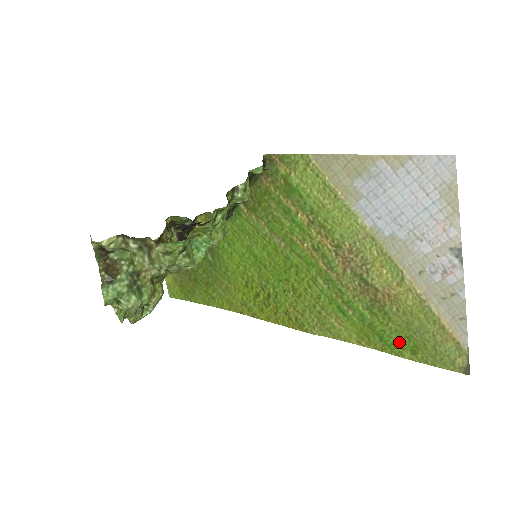
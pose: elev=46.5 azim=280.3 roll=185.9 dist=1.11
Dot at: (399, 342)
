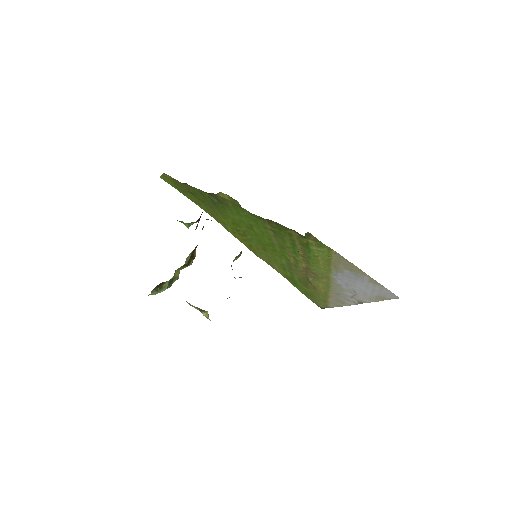
Dot at: (302, 290)
